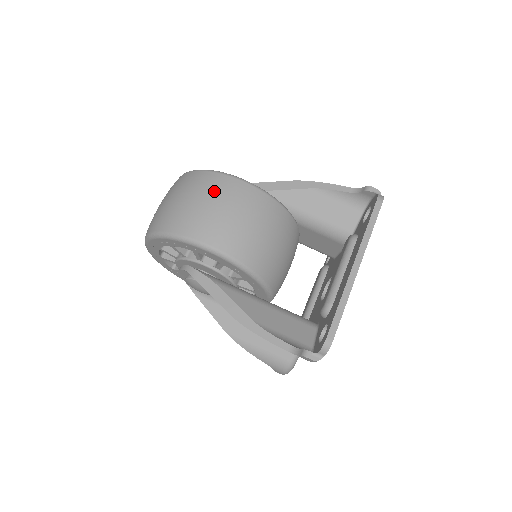
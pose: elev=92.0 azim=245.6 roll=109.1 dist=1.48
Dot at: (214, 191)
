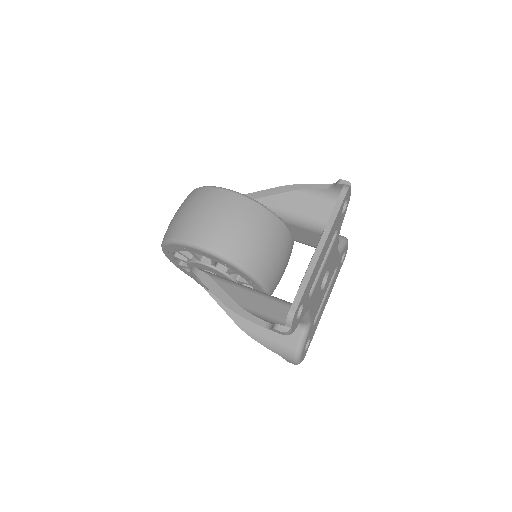
Dot at: (203, 201)
